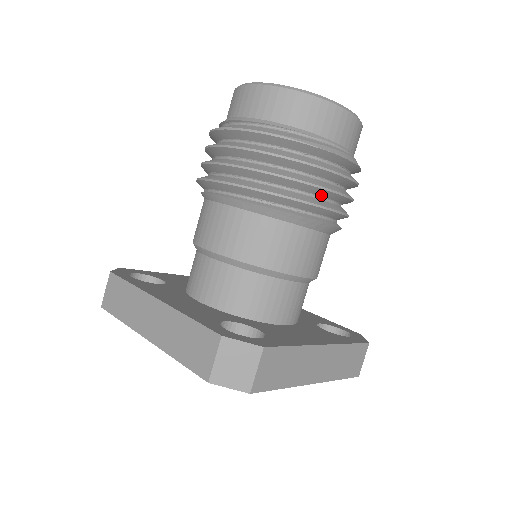
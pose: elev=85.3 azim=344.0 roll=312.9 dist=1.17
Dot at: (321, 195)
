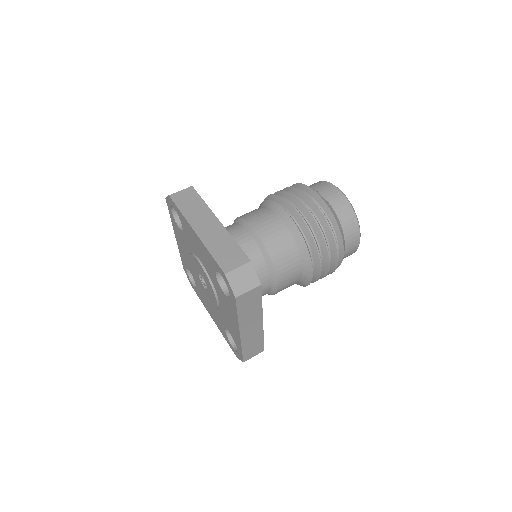
Dot at: (290, 200)
